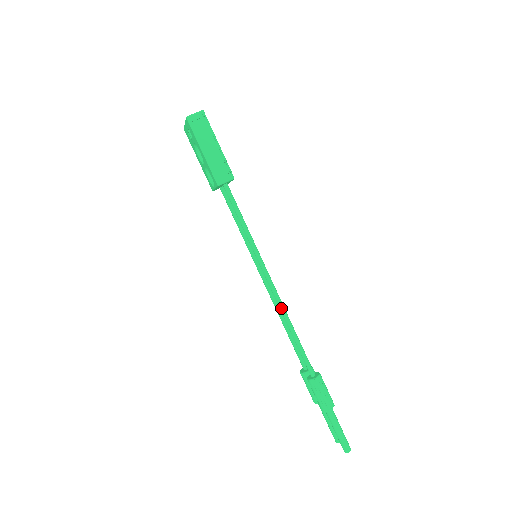
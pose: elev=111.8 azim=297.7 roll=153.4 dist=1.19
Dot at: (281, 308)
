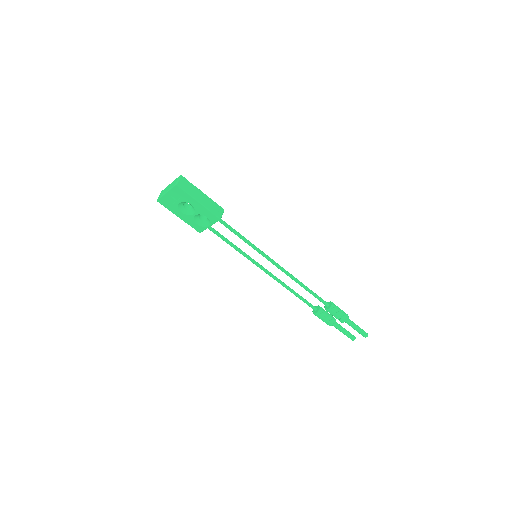
Dot at: (292, 276)
